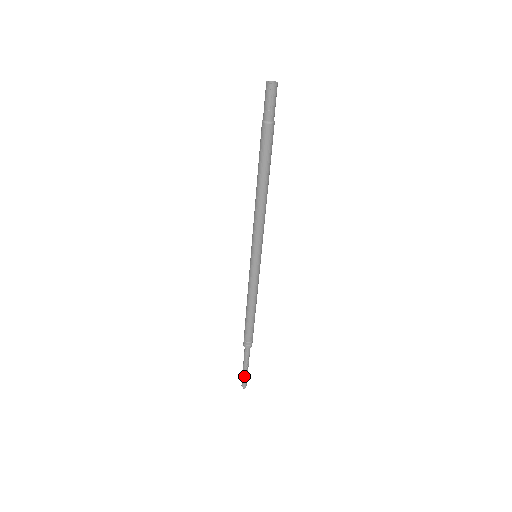
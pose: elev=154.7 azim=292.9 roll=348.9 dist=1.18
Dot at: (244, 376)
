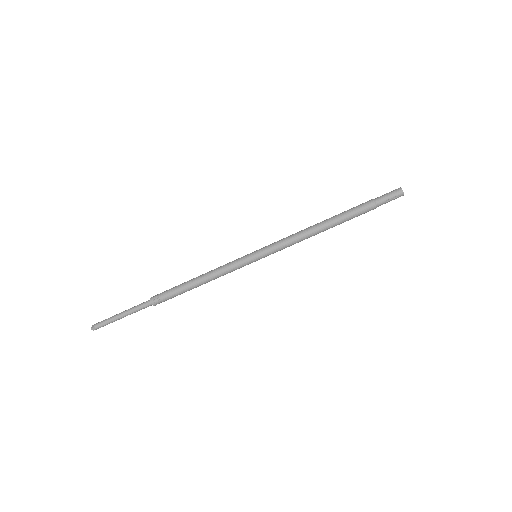
Dot at: (111, 321)
